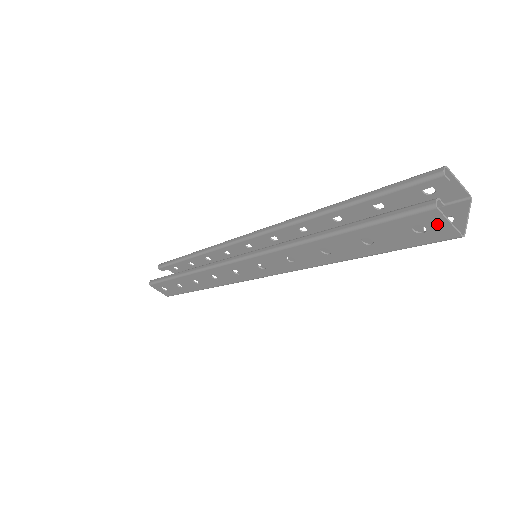
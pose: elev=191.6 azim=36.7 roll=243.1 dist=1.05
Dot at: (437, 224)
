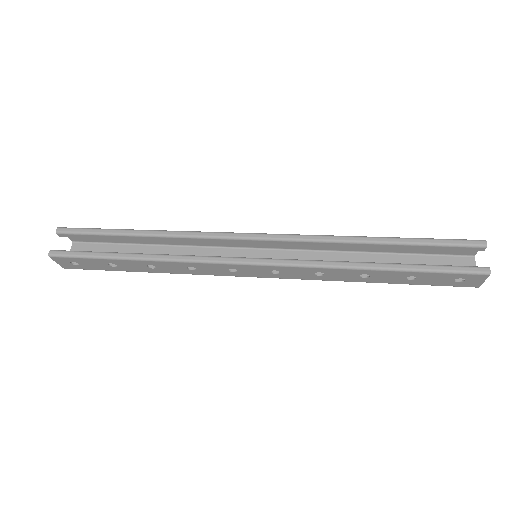
Dot at: (476, 281)
